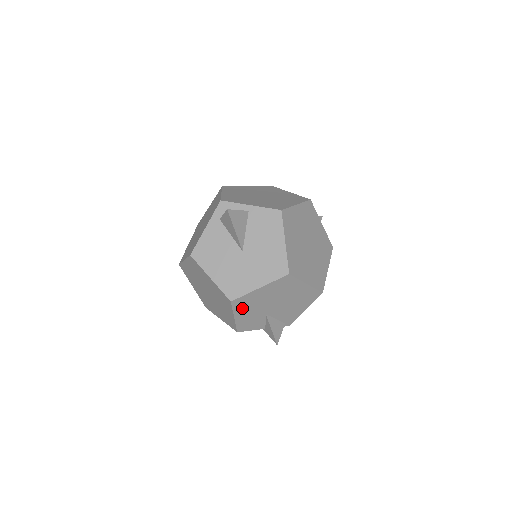
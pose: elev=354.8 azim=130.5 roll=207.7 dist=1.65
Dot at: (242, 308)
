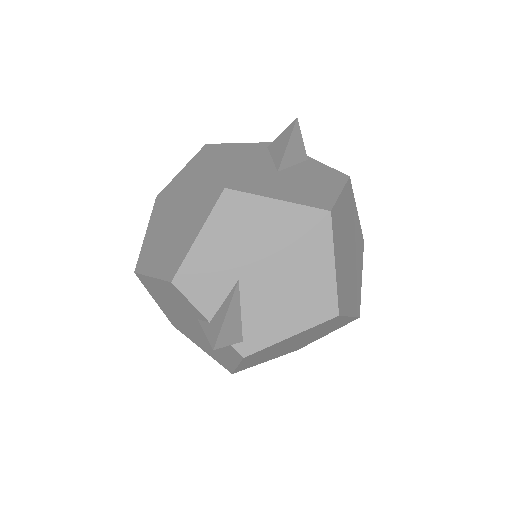
Dot at: (224, 224)
